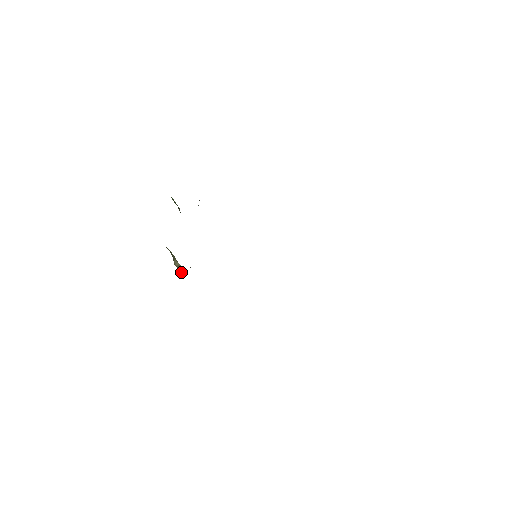
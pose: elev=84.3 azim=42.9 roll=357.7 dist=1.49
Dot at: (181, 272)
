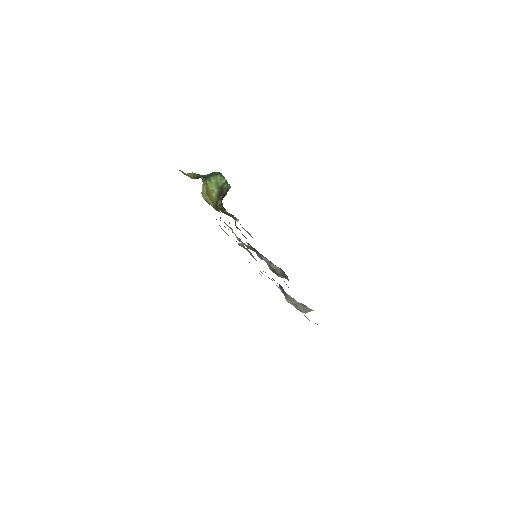
Dot at: occluded
